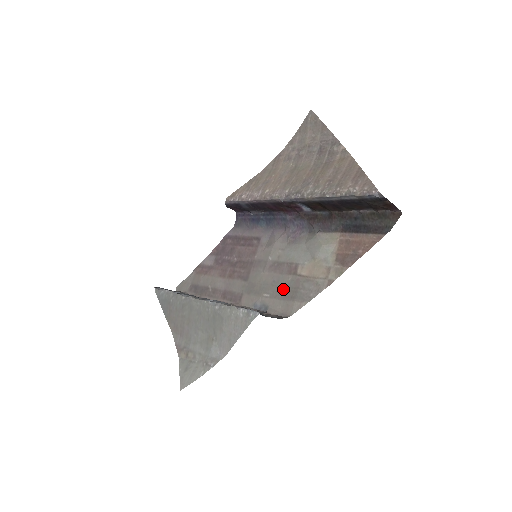
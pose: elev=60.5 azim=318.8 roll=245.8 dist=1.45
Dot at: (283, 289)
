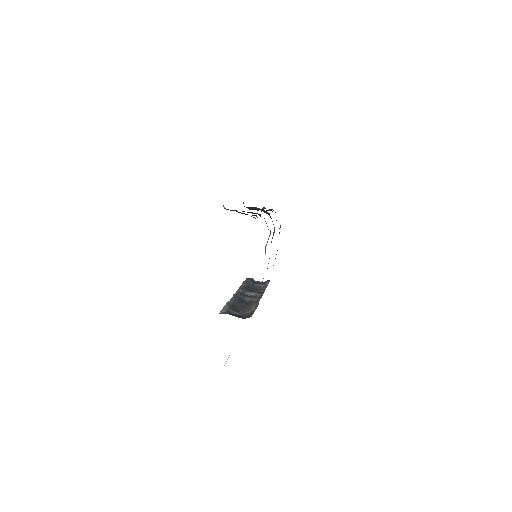
Dot at: occluded
